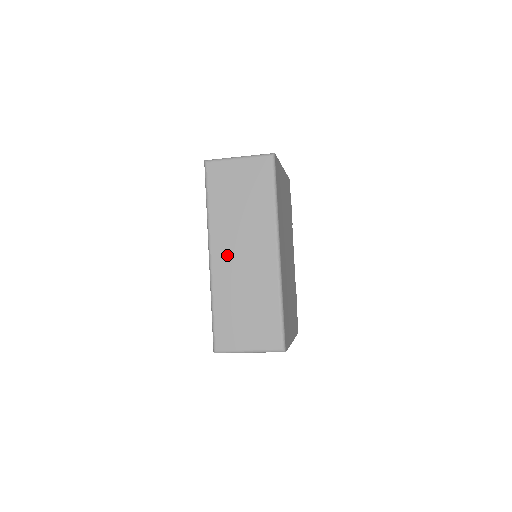
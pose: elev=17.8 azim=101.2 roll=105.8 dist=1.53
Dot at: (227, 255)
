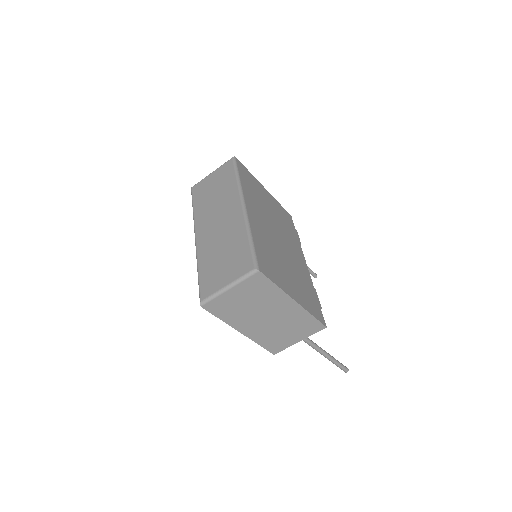
Dot at: (207, 229)
